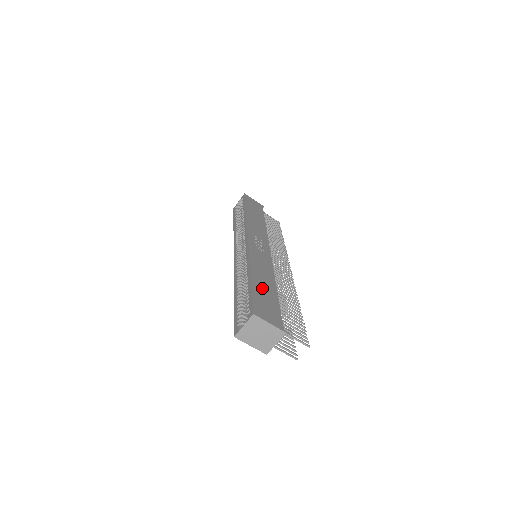
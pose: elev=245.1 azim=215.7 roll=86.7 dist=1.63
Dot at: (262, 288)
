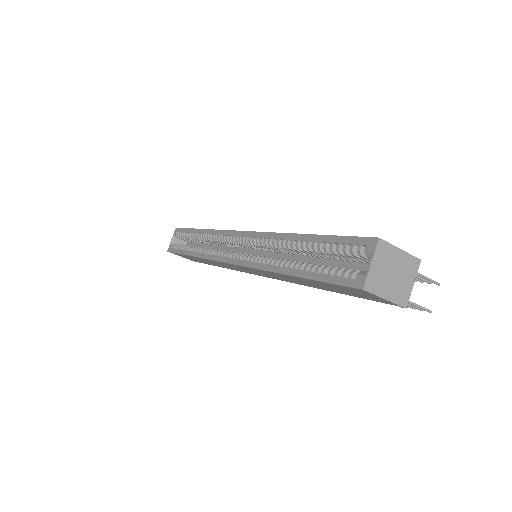
Dot at: occluded
